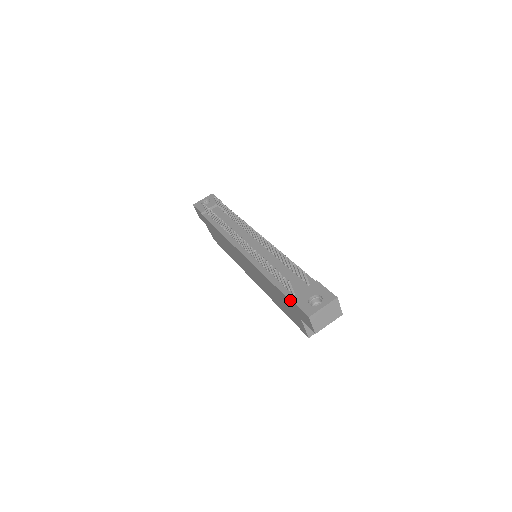
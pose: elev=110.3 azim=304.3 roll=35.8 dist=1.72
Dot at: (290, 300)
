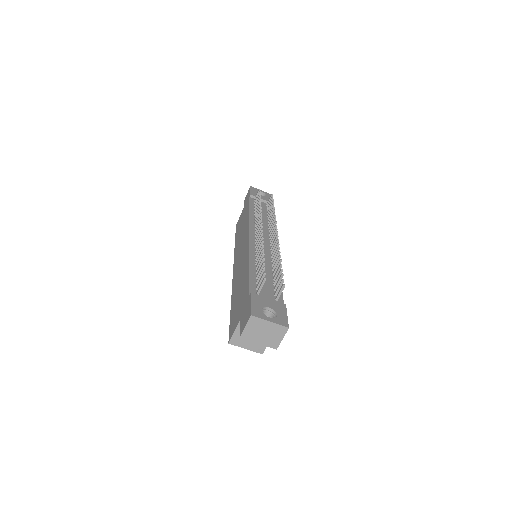
Dot at: (250, 294)
